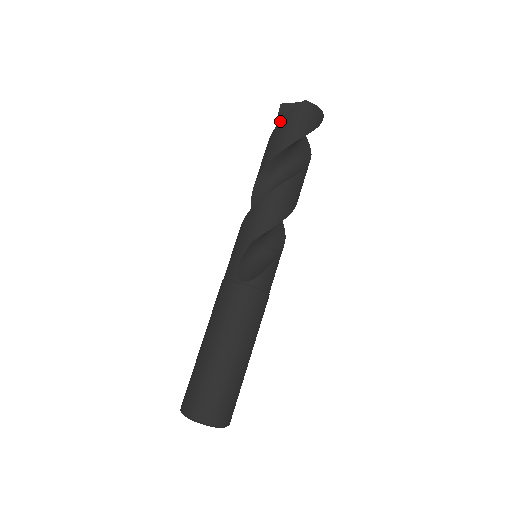
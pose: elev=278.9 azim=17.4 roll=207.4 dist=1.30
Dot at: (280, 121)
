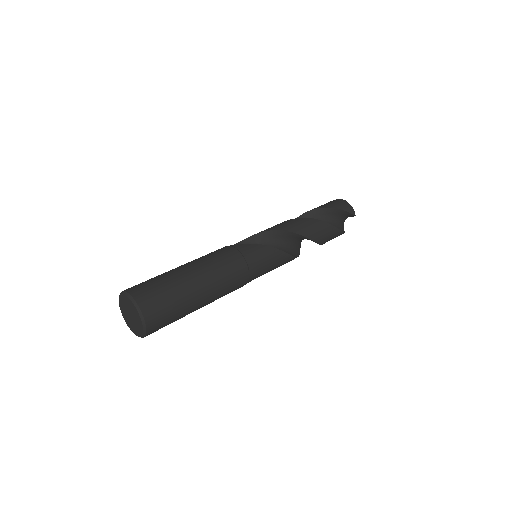
Dot at: occluded
